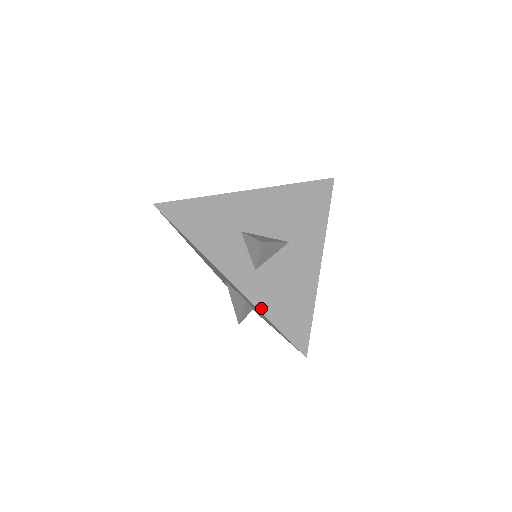
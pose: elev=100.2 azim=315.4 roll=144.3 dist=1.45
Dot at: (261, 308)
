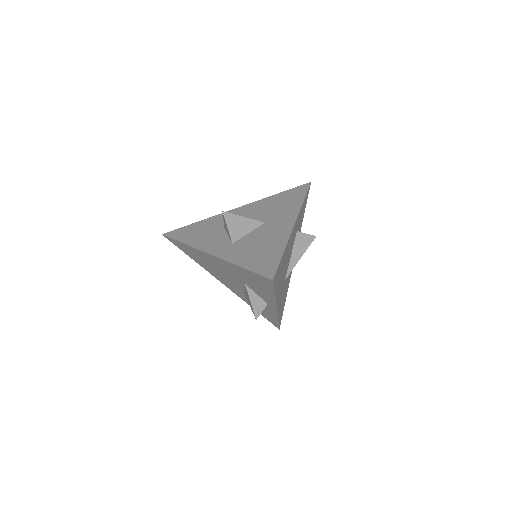
Dot at: (234, 262)
